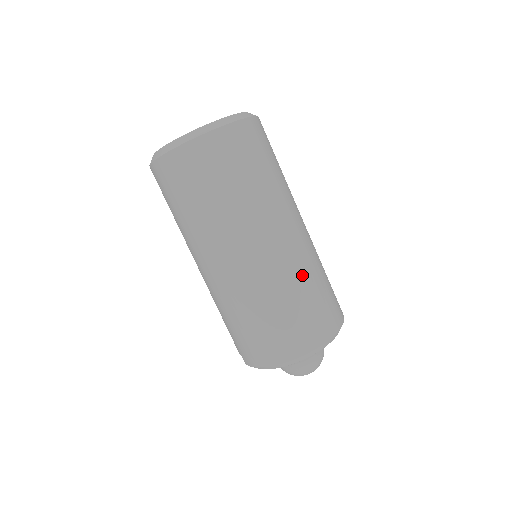
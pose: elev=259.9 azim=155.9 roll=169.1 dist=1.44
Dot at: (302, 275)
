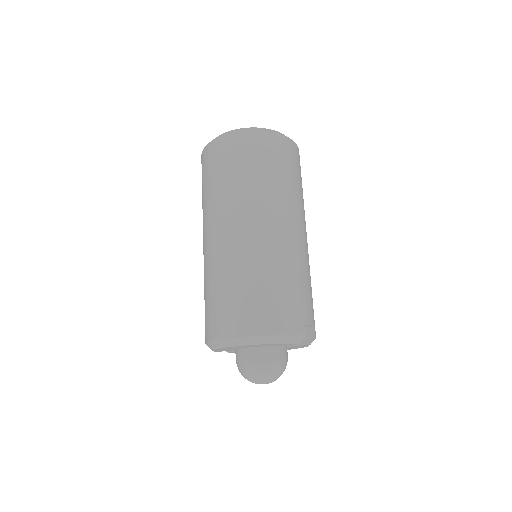
Dot at: (254, 265)
